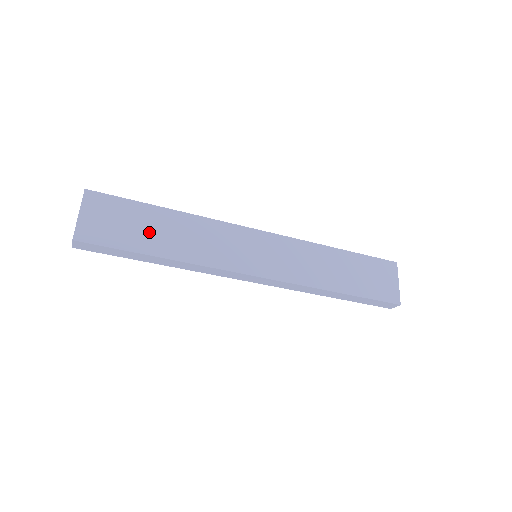
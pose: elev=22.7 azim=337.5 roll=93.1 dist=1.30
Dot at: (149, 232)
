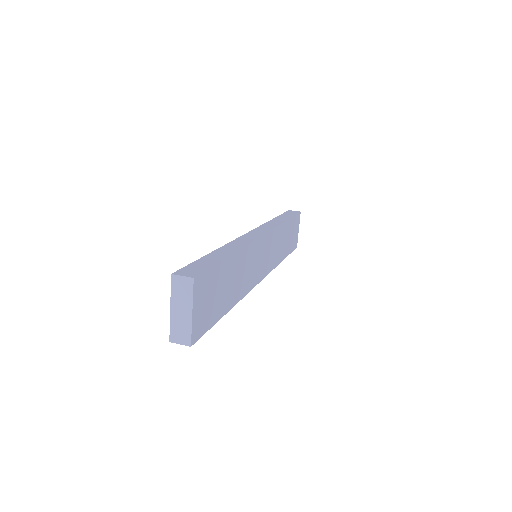
Dot at: (225, 291)
